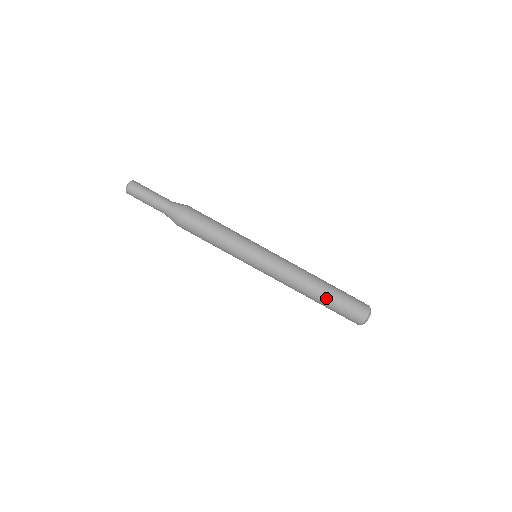
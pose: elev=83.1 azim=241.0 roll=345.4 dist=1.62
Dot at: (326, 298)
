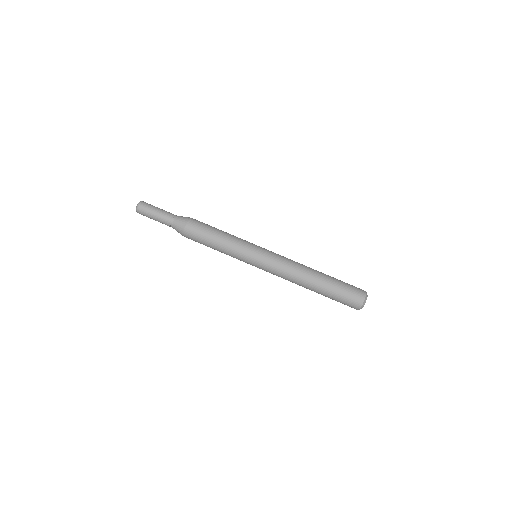
Dot at: (327, 277)
